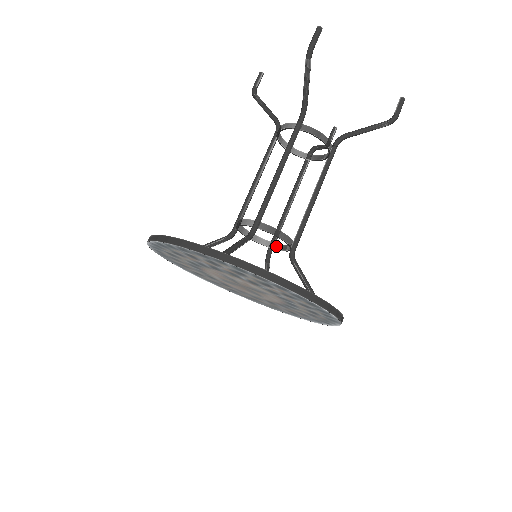
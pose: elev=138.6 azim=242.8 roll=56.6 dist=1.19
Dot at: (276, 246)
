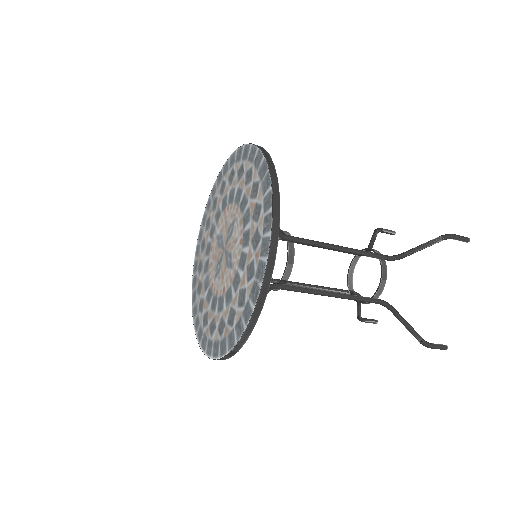
Dot at: occluded
